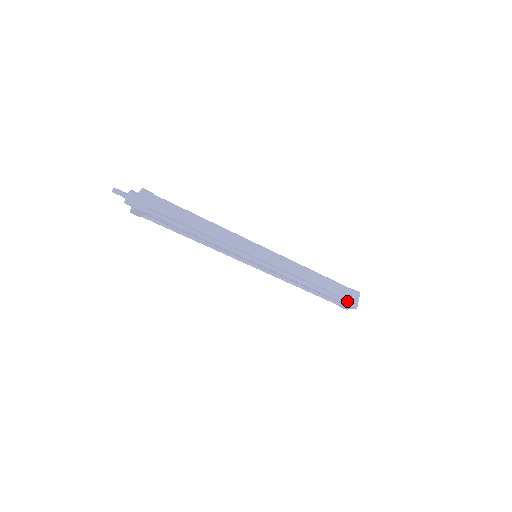
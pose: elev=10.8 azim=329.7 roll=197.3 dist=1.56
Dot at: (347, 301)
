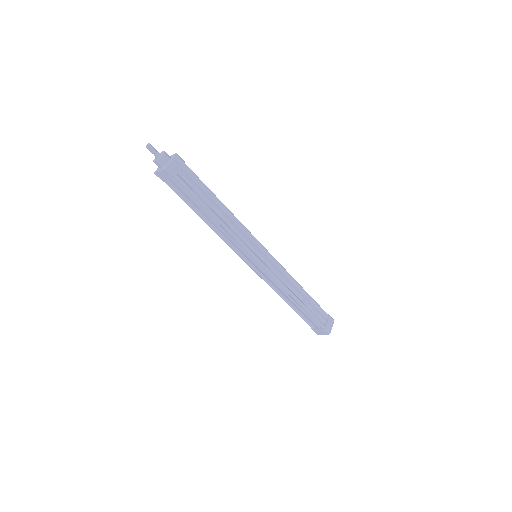
Dot at: (323, 325)
